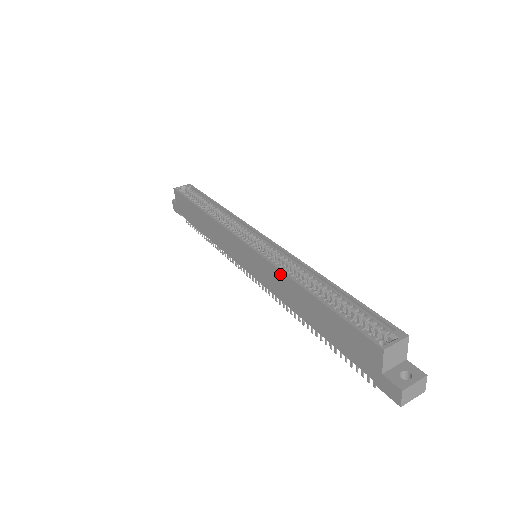
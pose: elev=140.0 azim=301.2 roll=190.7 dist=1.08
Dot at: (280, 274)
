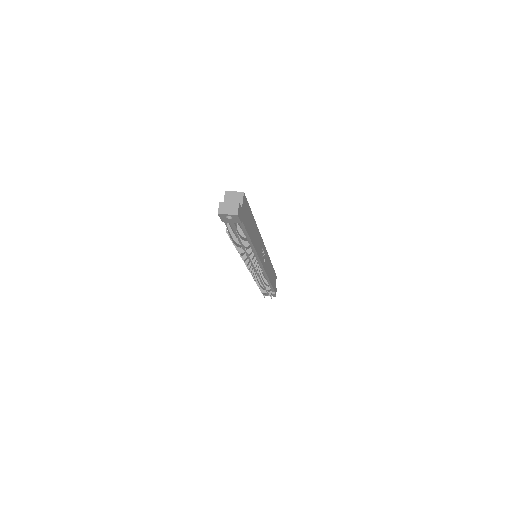
Dot at: occluded
